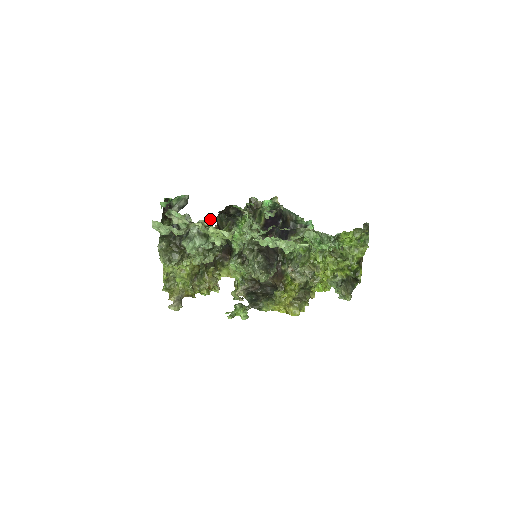
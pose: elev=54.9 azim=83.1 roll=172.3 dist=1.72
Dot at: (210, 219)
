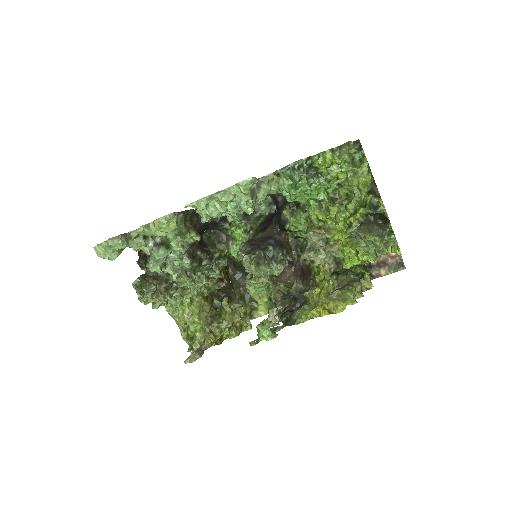
Dot at: occluded
